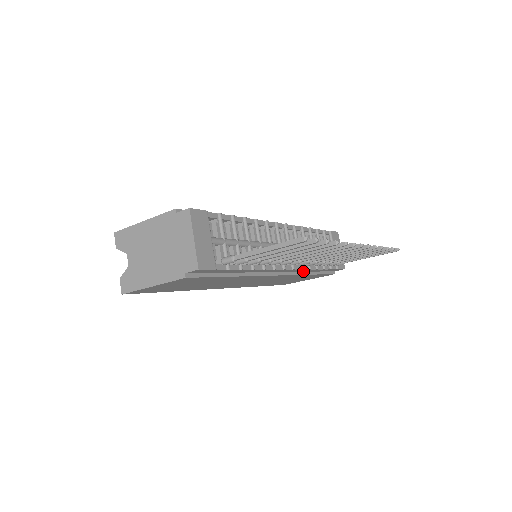
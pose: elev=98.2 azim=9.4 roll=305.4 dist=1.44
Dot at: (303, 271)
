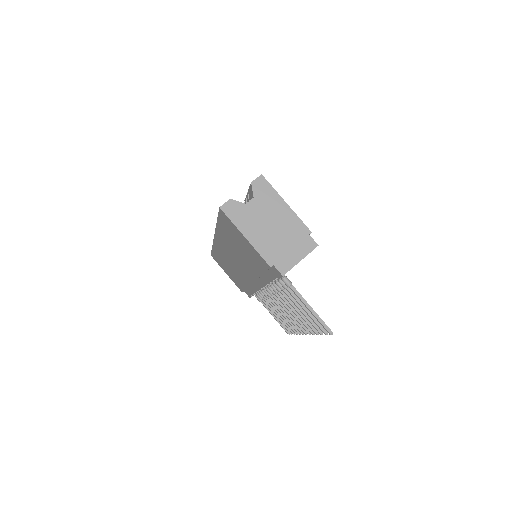
Dot at: (251, 286)
